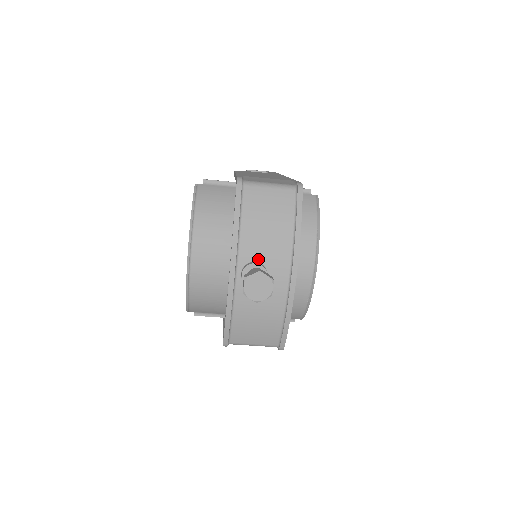
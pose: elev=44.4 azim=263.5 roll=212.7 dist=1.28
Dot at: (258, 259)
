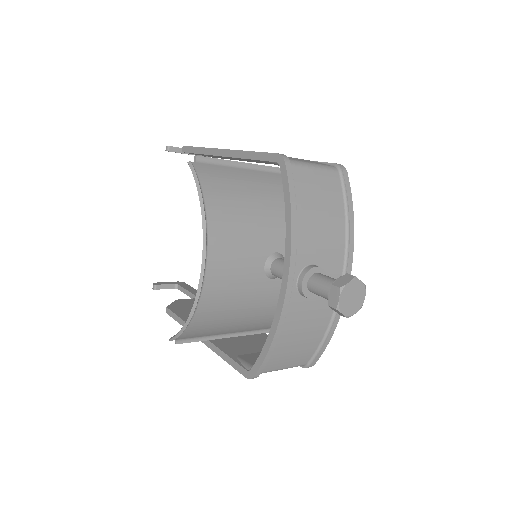
Dot at: (315, 261)
